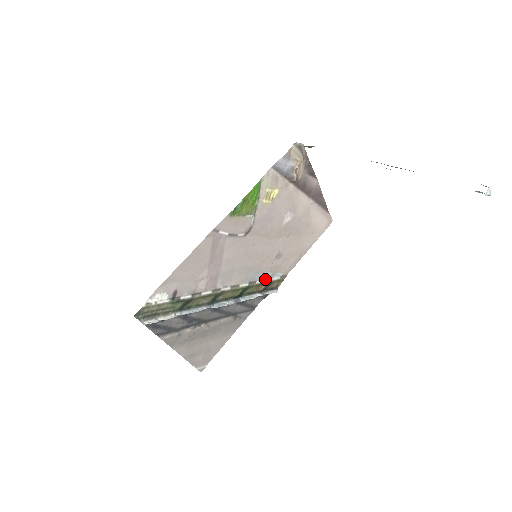
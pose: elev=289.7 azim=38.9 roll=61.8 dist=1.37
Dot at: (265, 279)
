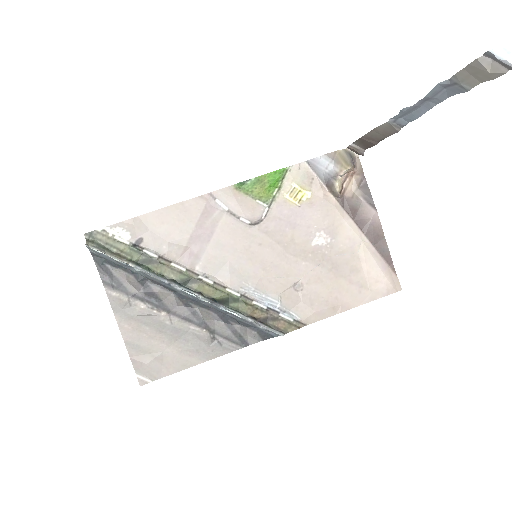
Dot at: (269, 307)
